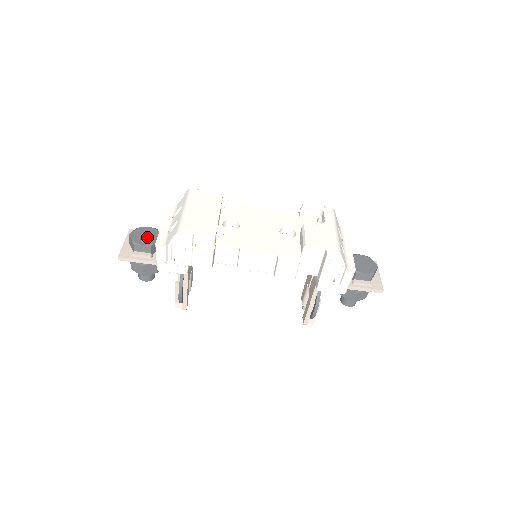
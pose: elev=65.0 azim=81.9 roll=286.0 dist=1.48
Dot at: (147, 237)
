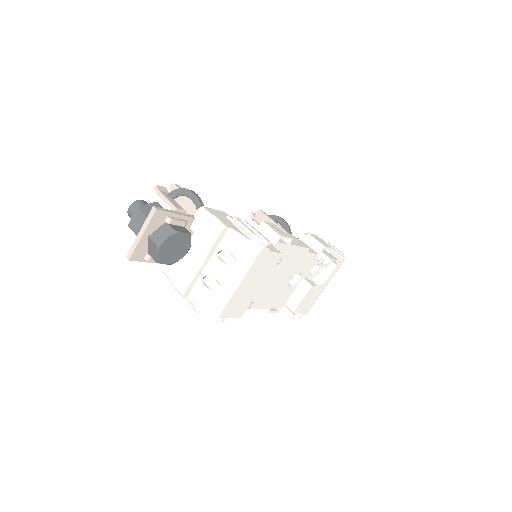
Dot at: (175, 252)
